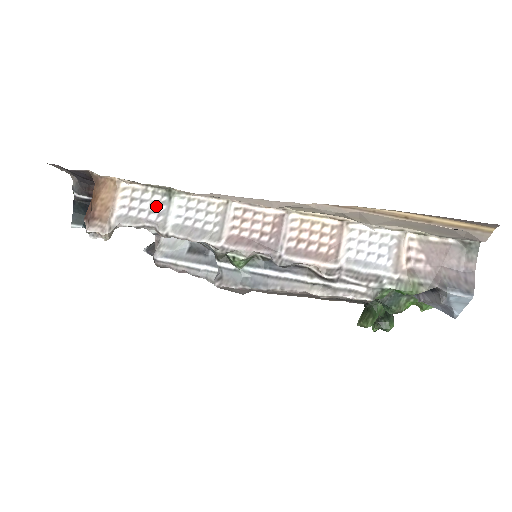
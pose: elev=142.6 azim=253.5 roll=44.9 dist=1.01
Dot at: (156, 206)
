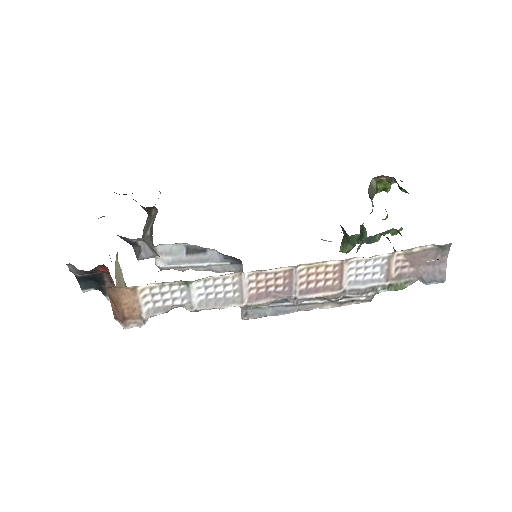
Dot at: (177, 294)
